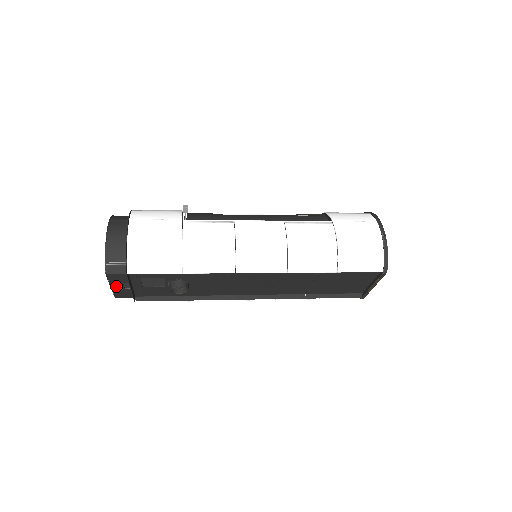
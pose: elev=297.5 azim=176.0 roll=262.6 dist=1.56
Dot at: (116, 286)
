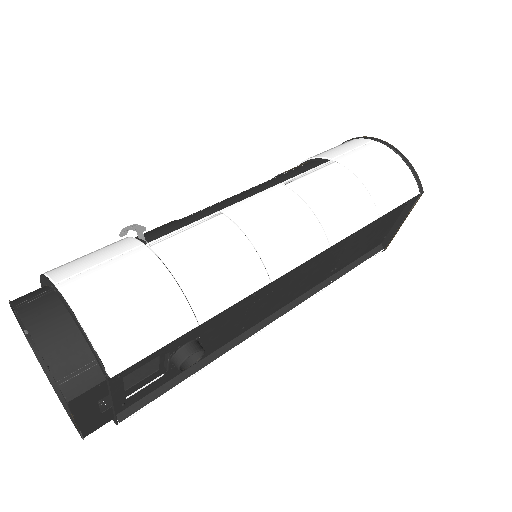
Dot at: (85, 416)
